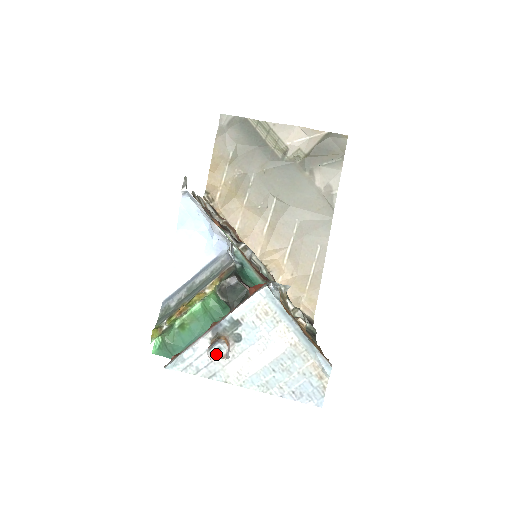
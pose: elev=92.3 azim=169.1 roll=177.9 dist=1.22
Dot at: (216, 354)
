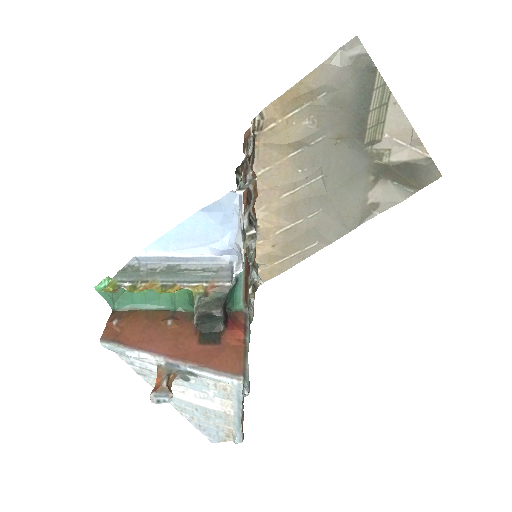
Dot at: (158, 403)
